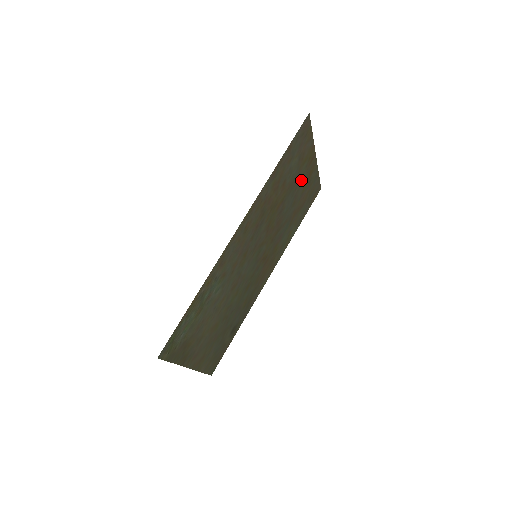
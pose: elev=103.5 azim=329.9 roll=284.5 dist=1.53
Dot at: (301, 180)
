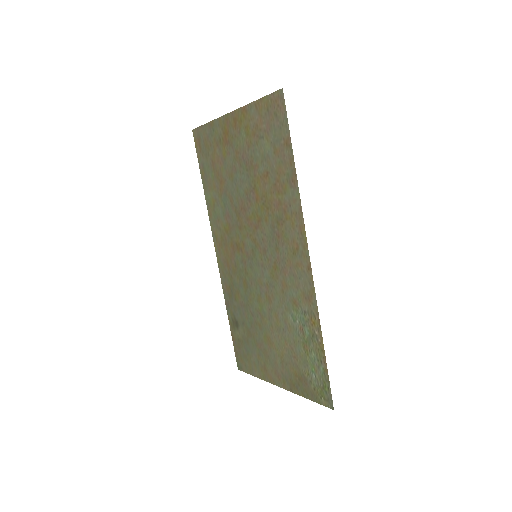
Dot at: (236, 150)
